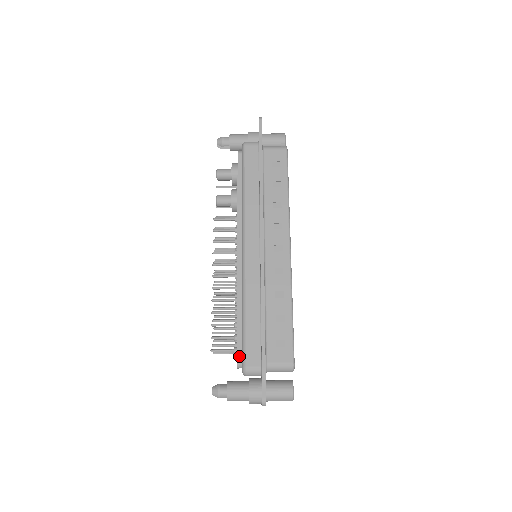
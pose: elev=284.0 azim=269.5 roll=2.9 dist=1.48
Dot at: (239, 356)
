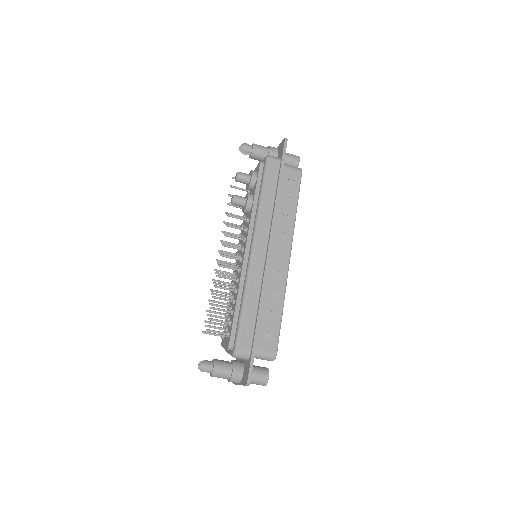
Dot at: (232, 339)
